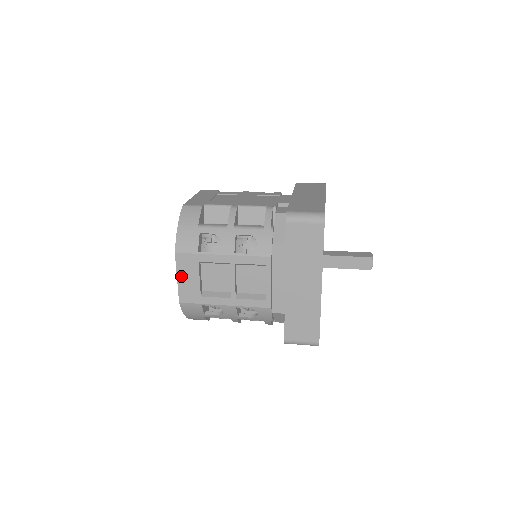
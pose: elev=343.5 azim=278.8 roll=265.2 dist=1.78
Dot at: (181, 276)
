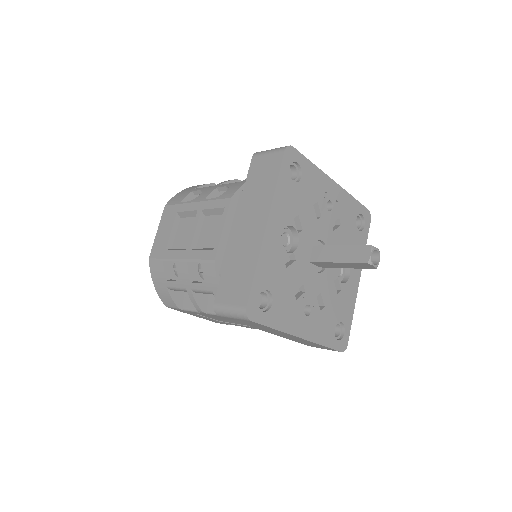
Dot at: (160, 229)
